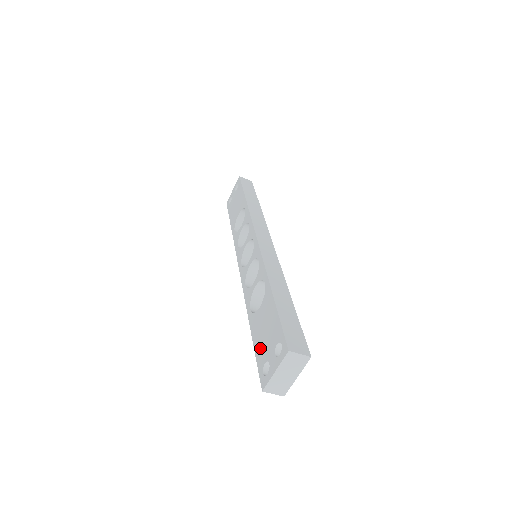
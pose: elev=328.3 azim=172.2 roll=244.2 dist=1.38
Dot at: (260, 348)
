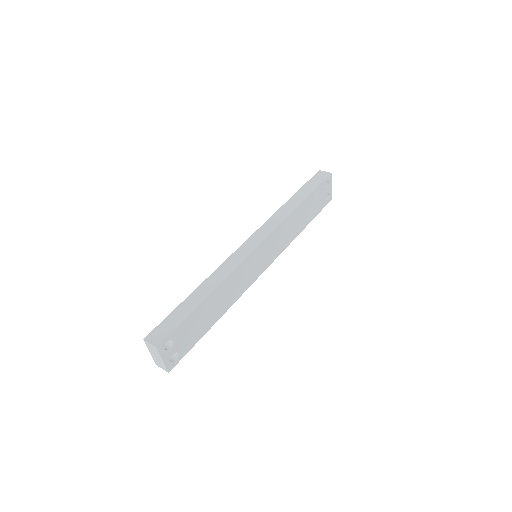
Dot at: occluded
